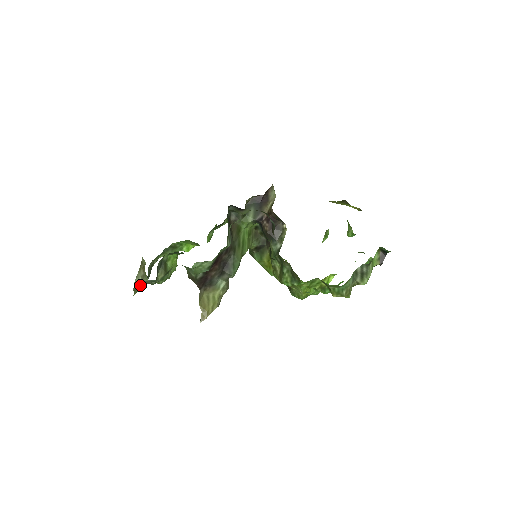
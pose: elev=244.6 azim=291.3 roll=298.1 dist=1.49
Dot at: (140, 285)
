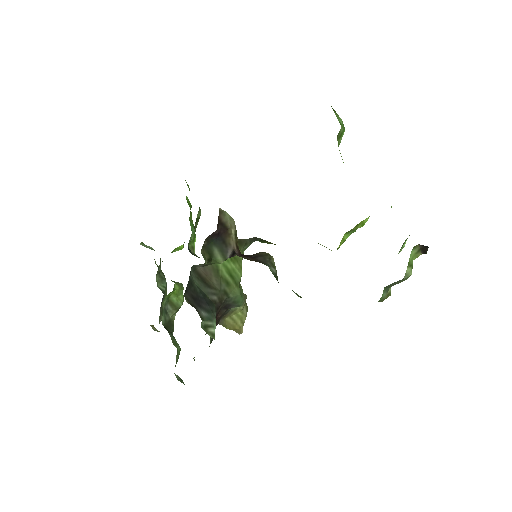
Dot at: occluded
